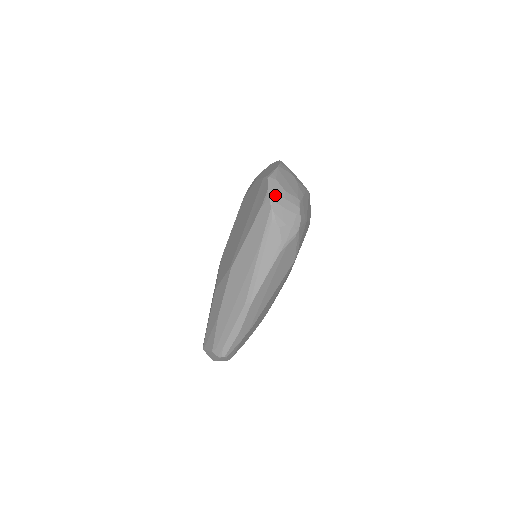
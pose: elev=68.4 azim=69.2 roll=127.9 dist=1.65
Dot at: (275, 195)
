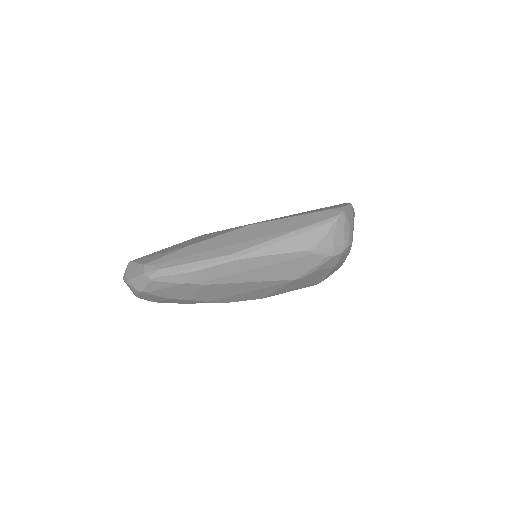
Dot at: (348, 214)
